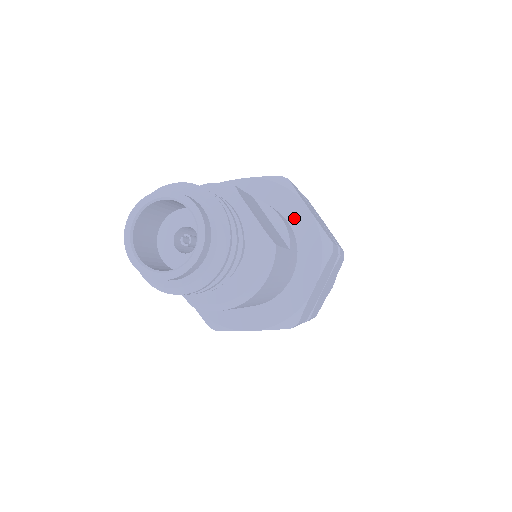
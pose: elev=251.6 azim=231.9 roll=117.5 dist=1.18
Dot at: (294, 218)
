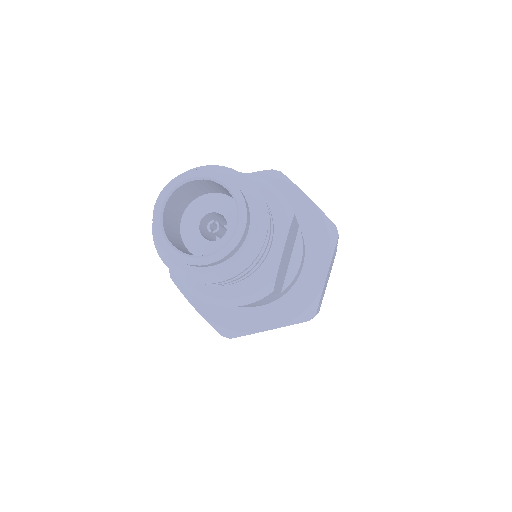
Dot at: (310, 268)
